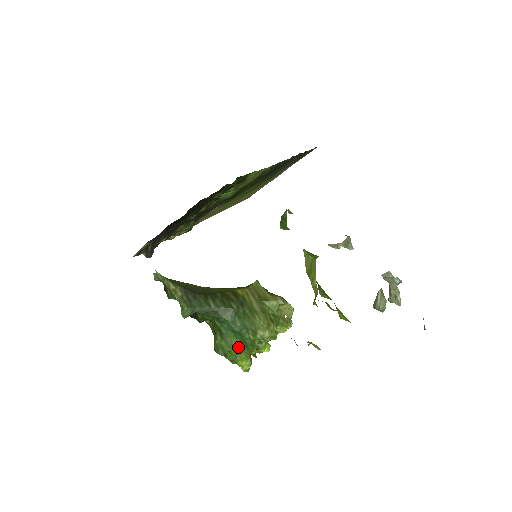
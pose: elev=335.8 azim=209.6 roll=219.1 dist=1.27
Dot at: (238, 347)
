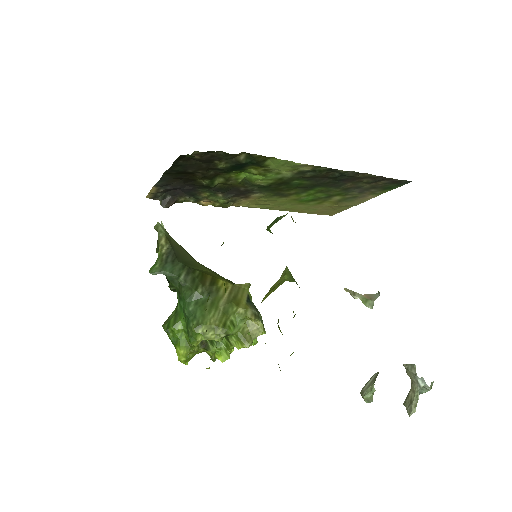
Dot at: (183, 332)
